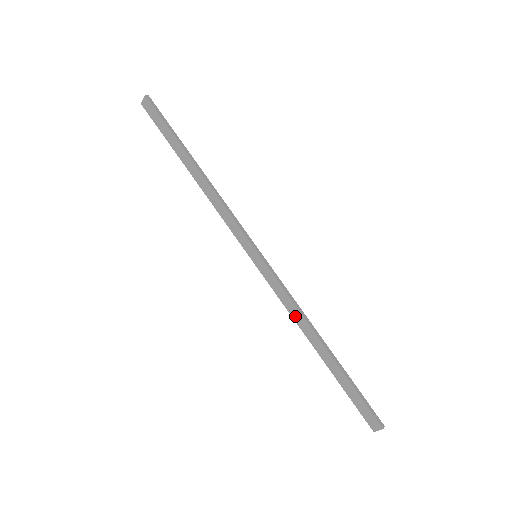
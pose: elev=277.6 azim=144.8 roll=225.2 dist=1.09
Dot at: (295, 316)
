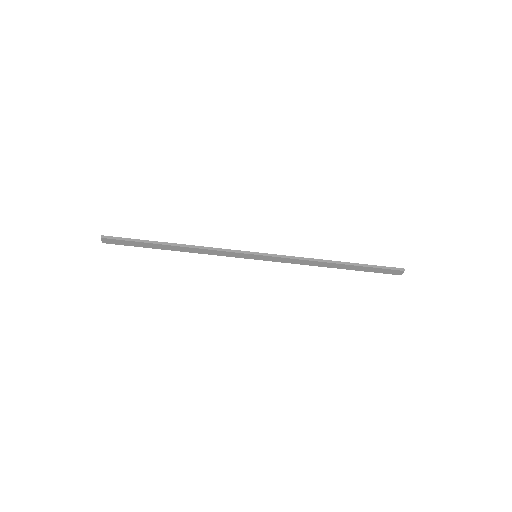
Dot at: (308, 264)
